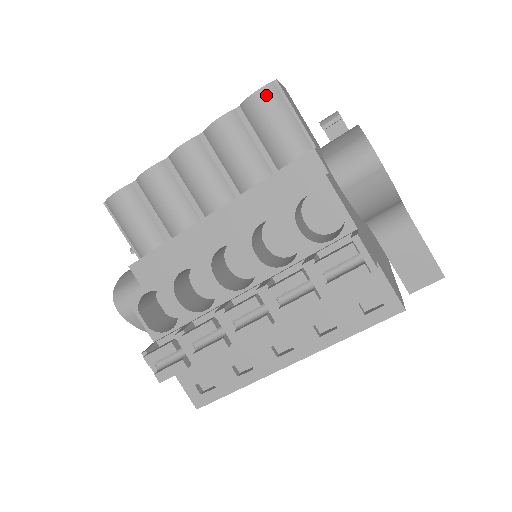
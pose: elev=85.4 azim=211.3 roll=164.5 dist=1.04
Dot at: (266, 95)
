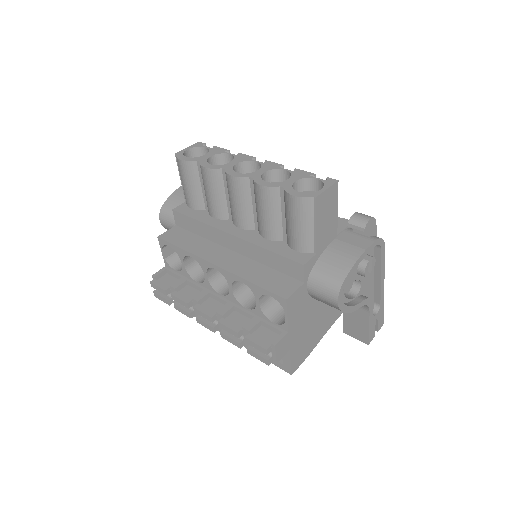
Dot at: (300, 204)
